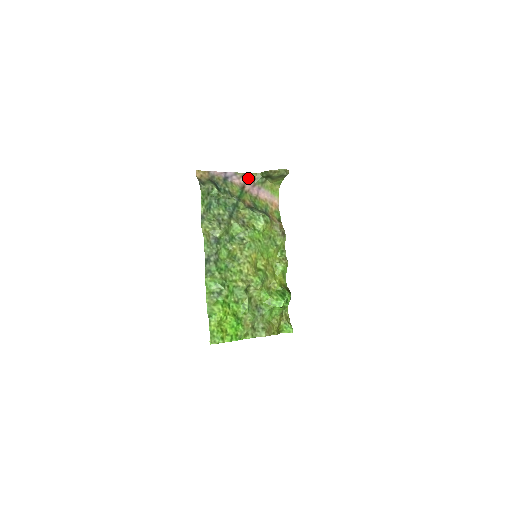
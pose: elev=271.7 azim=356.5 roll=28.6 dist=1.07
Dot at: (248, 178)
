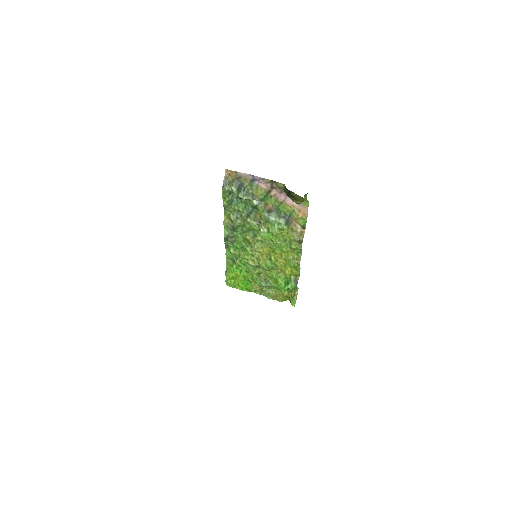
Dot at: (275, 185)
